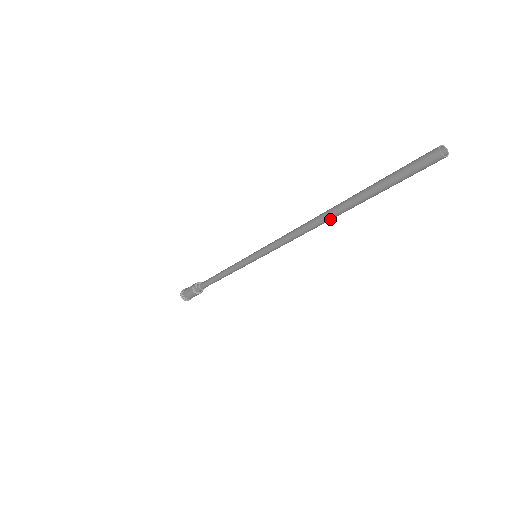
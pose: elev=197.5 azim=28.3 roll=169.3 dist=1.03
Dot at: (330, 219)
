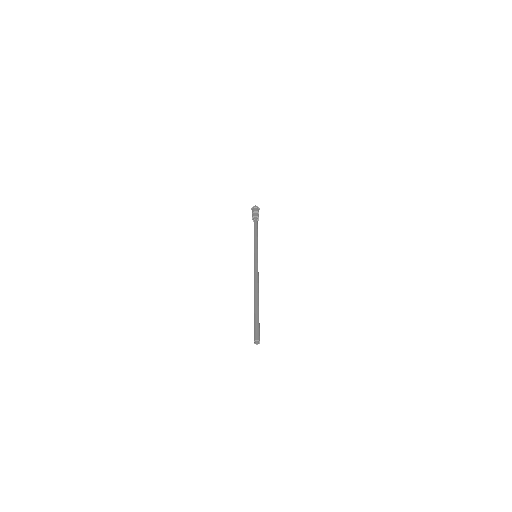
Dot at: occluded
